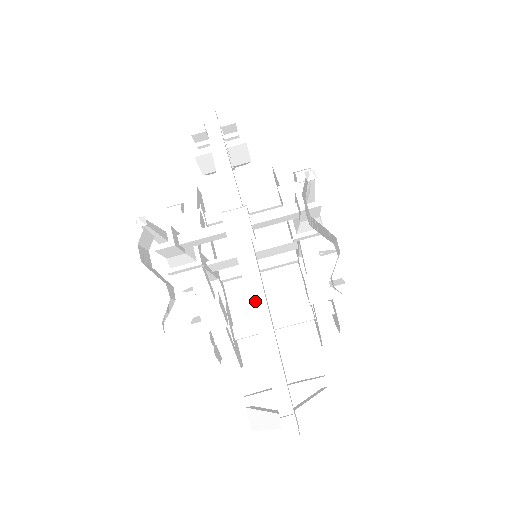
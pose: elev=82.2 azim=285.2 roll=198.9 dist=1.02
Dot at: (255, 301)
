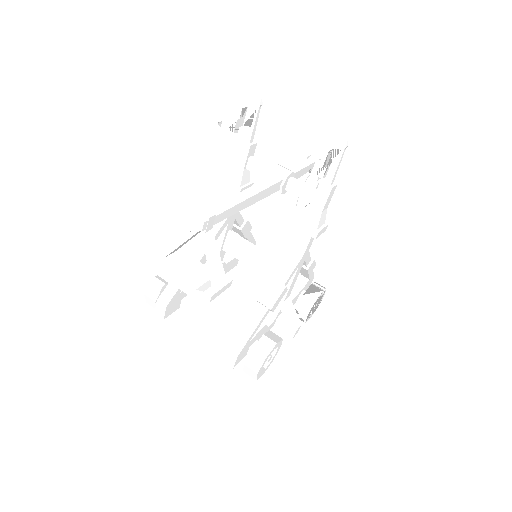
Dot at: (256, 188)
